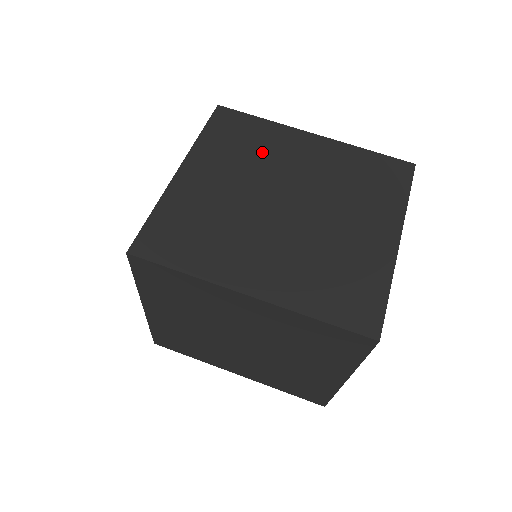
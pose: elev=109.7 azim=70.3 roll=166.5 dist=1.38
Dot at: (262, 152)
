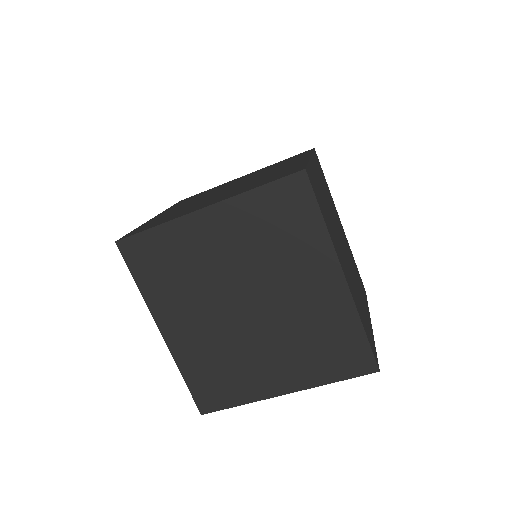
Dot at: (282, 253)
